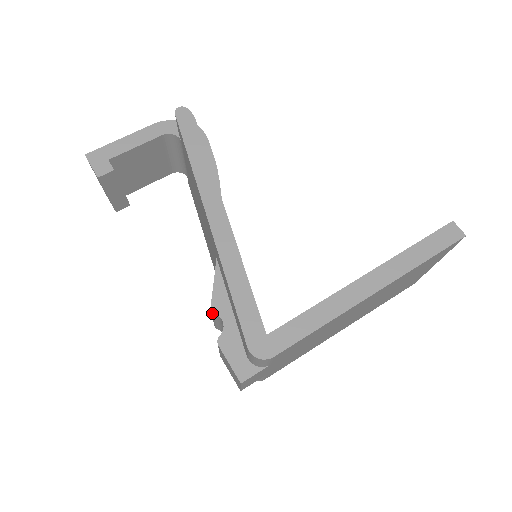
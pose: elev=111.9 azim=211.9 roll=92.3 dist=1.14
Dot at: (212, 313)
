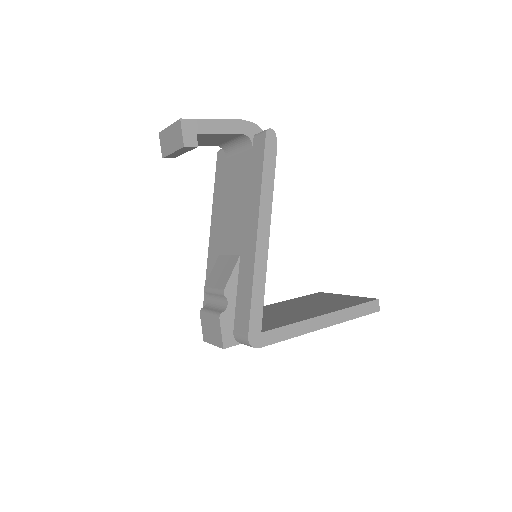
Dot at: (222, 293)
